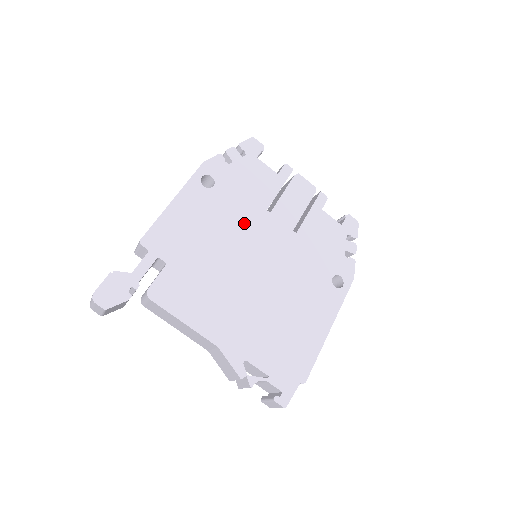
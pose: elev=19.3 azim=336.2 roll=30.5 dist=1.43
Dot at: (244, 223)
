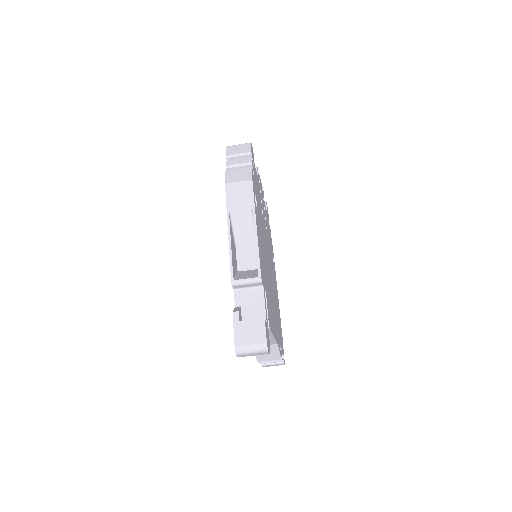
Dot at: (263, 233)
